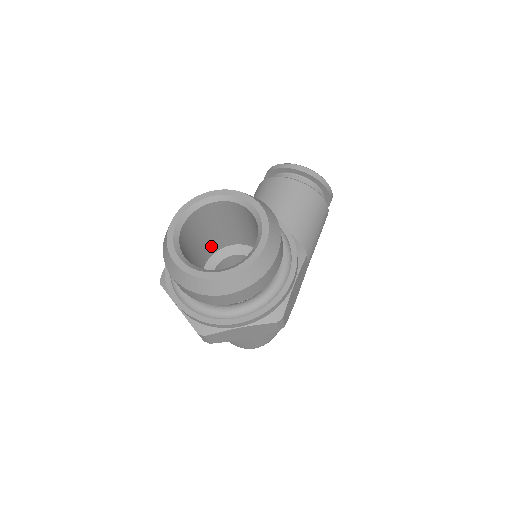
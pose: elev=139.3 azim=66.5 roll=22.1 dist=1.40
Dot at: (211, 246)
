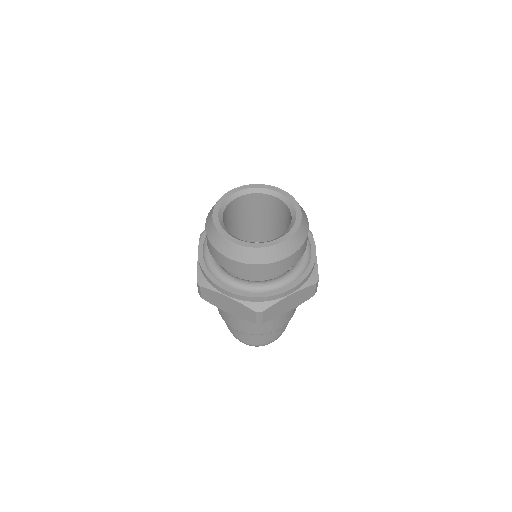
Dot at: occluded
